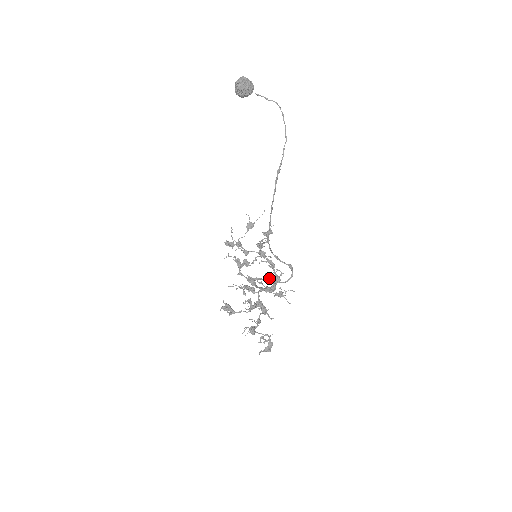
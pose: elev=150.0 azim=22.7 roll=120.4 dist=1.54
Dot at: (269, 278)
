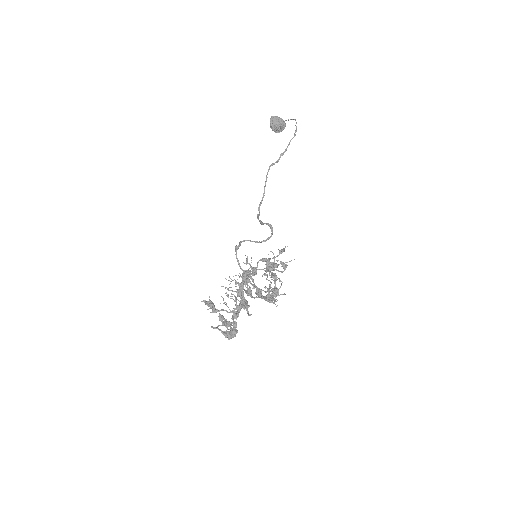
Dot at: occluded
